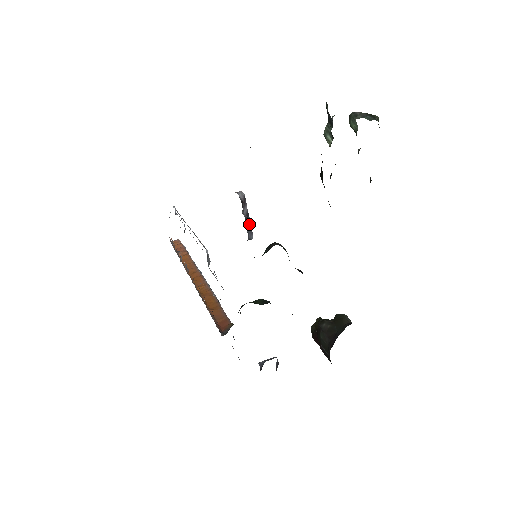
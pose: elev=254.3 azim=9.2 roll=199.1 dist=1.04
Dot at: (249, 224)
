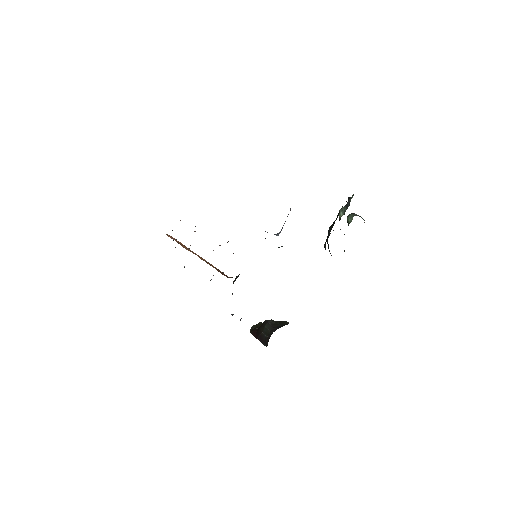
Dot at: occluded
